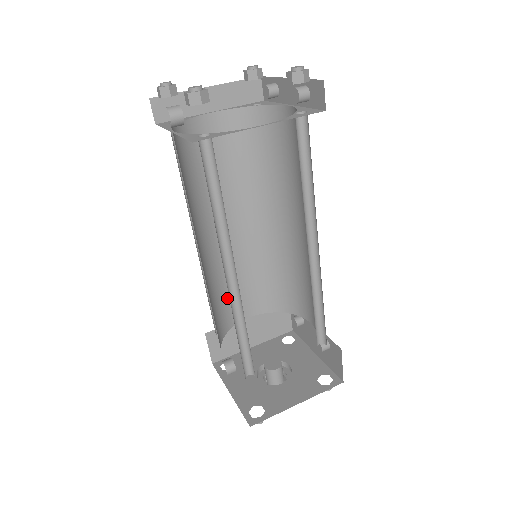
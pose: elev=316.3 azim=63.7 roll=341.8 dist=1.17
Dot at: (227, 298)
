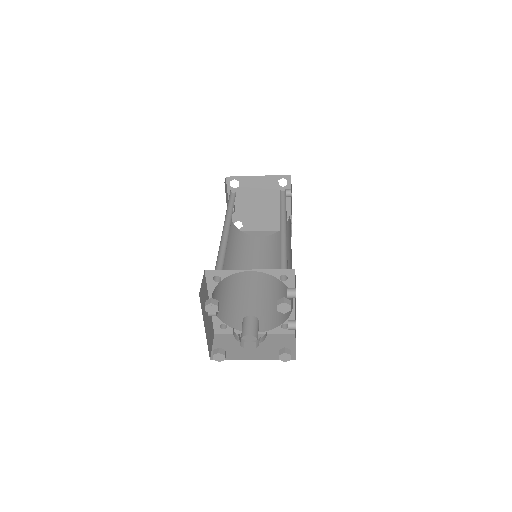
Dot at: (239, 310)
